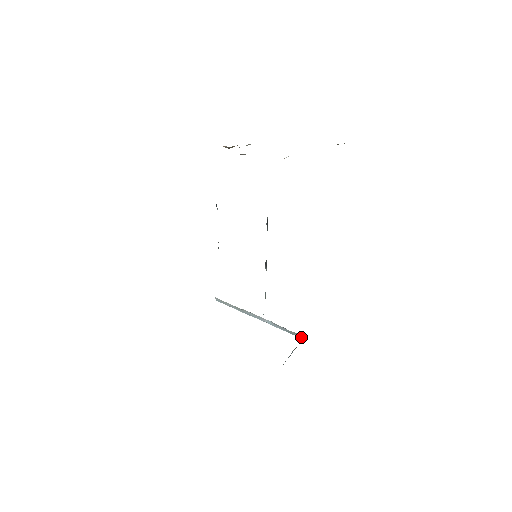
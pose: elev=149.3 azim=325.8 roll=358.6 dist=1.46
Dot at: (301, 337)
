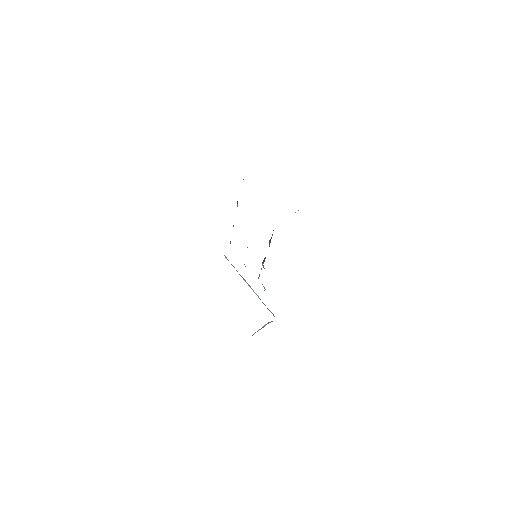
Dot at: occluded
